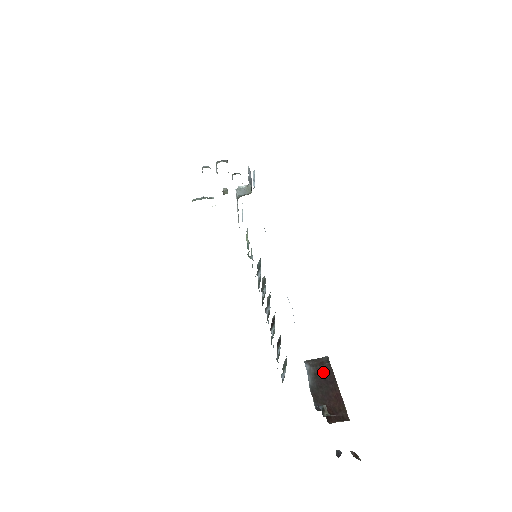
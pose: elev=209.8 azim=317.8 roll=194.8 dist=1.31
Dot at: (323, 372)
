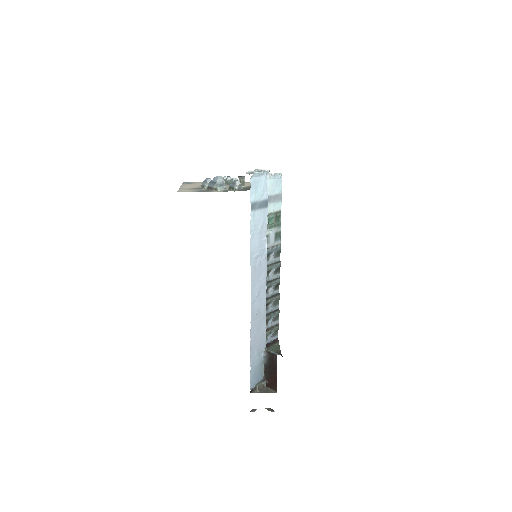
Dot at: (272, 361)
